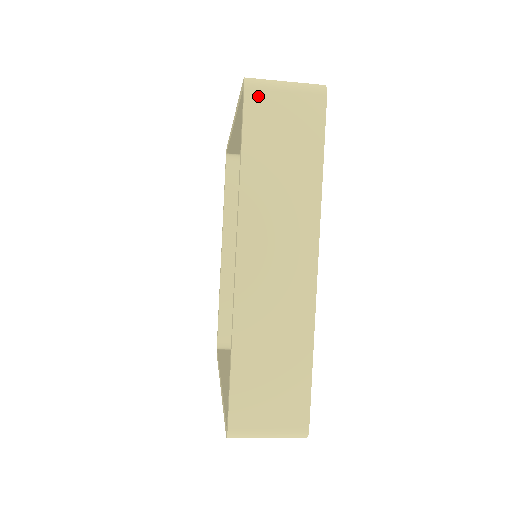
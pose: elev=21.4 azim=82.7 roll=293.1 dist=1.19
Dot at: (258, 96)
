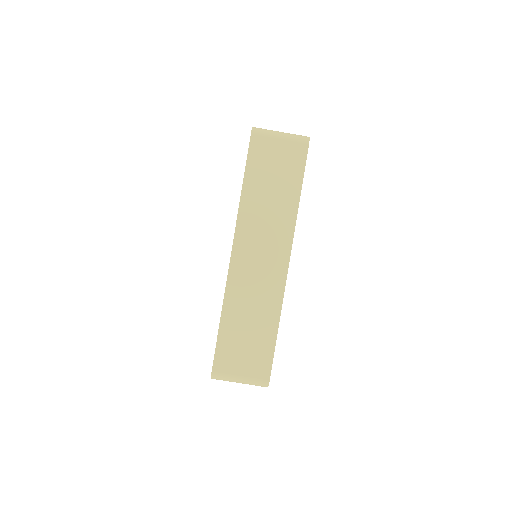
Dot at: occluded
